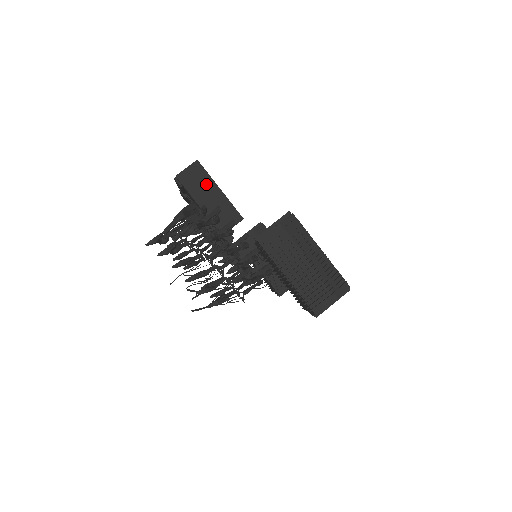
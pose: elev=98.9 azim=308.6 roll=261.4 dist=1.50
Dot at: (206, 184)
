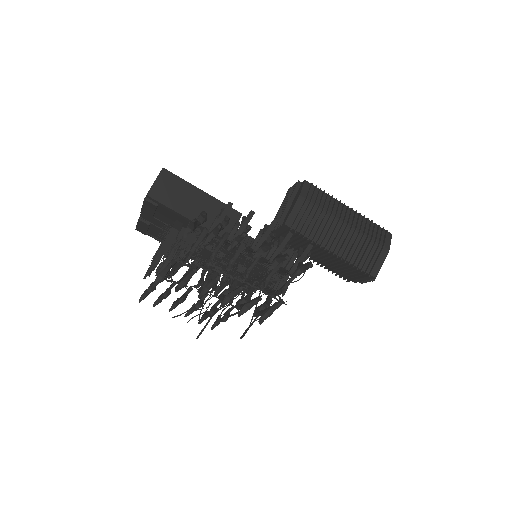
Dot at: (185, 191)
